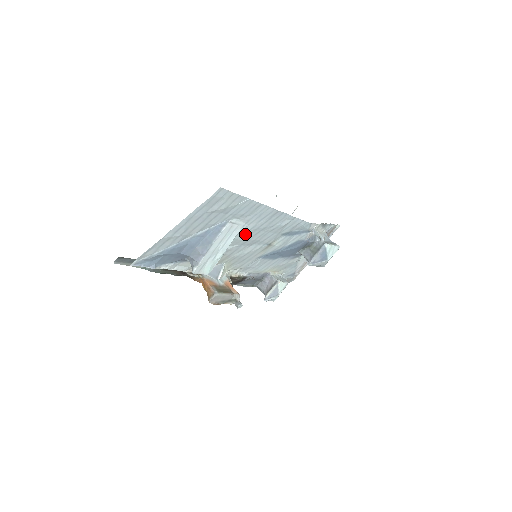
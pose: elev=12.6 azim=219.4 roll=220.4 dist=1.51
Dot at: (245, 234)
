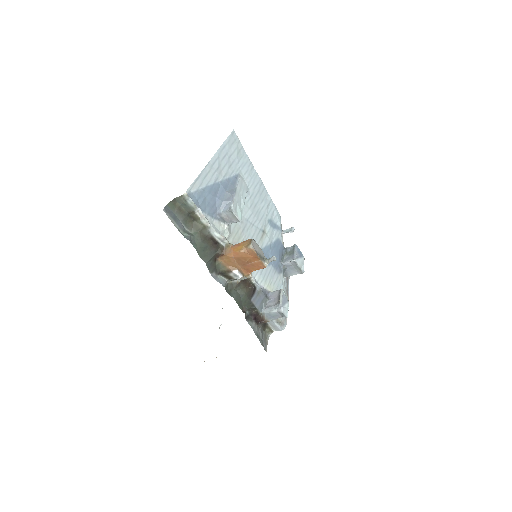
Dot at: (249, 202)
